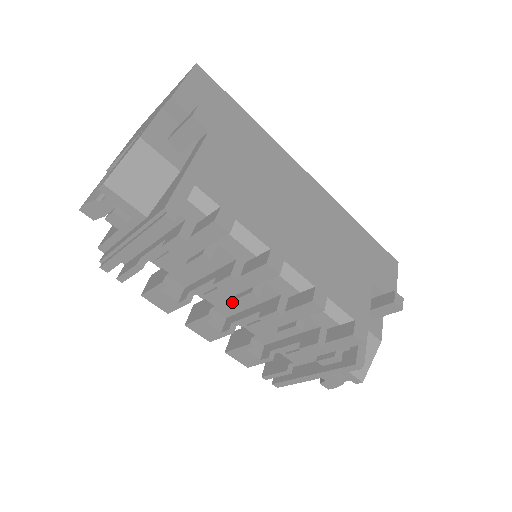
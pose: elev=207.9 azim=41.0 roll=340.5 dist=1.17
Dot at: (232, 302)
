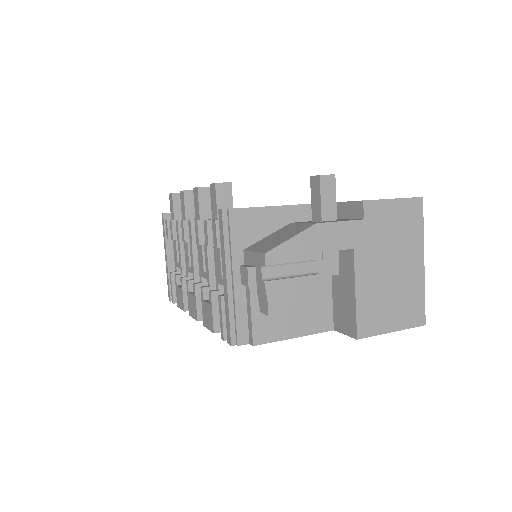
Dot at: (192, 255)
